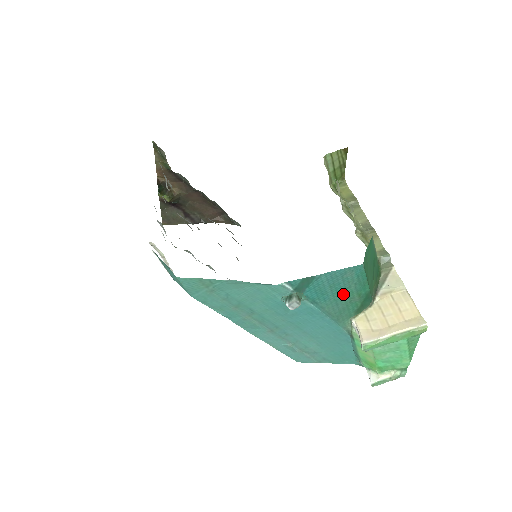
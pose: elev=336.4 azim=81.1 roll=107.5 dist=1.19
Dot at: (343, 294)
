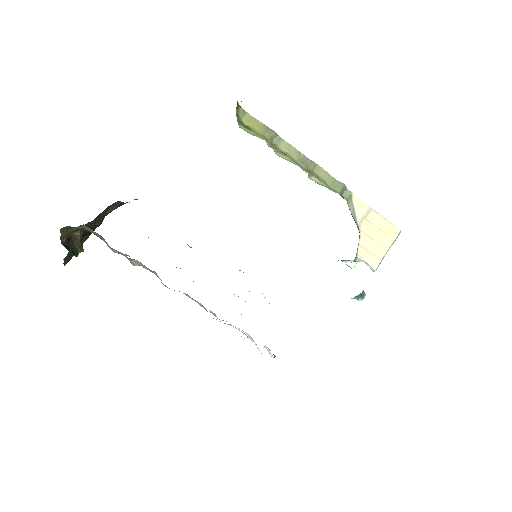
Dot at: occluded
